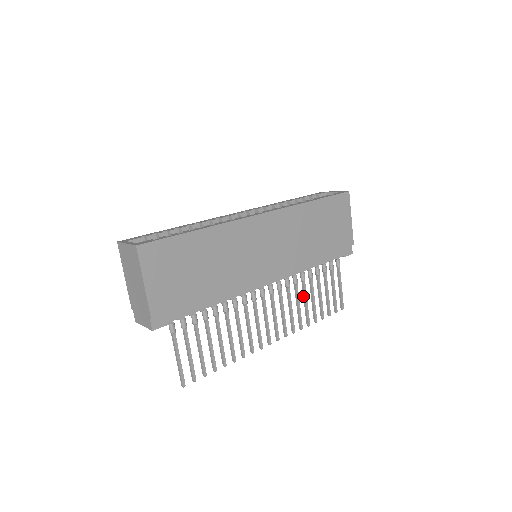
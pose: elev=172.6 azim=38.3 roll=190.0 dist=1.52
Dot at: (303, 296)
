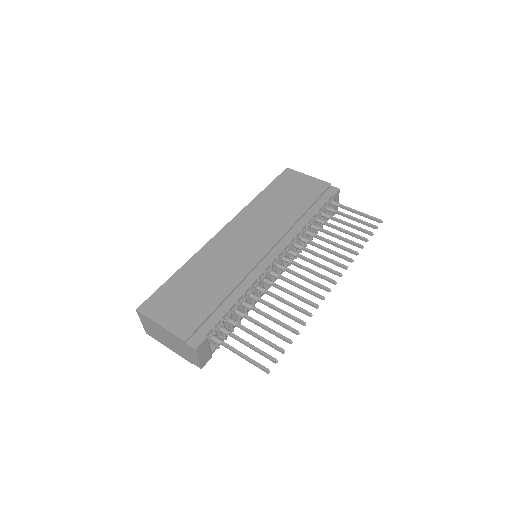
Dot at: occluded
